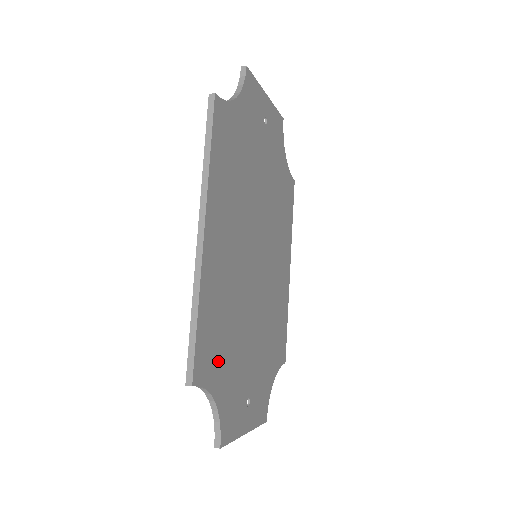
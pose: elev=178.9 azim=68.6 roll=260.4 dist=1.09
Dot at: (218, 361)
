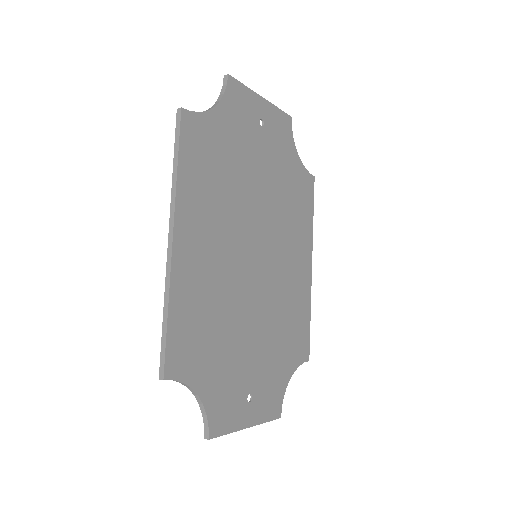
Dot at: (201, 357)
